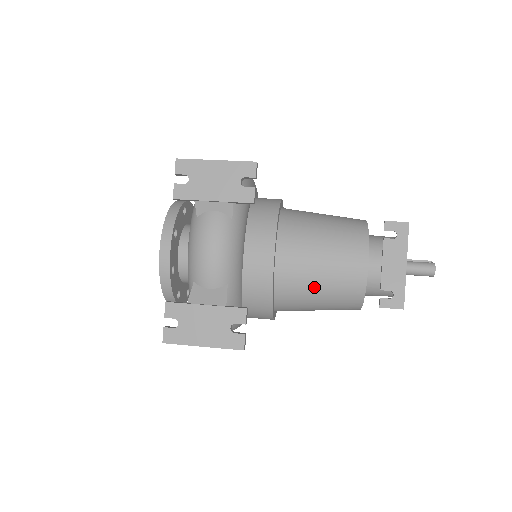
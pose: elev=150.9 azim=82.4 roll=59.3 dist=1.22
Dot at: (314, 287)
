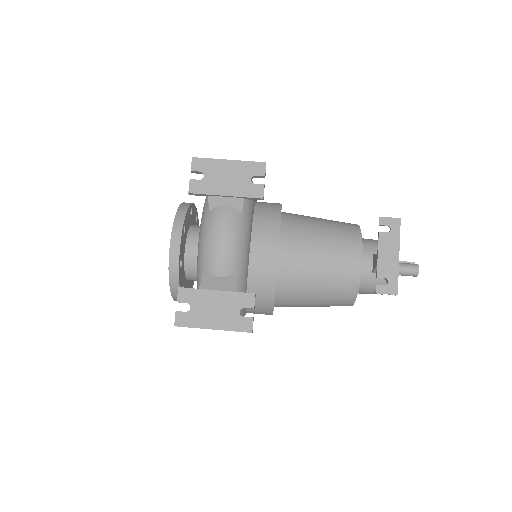
Dot at: (313, 280)
